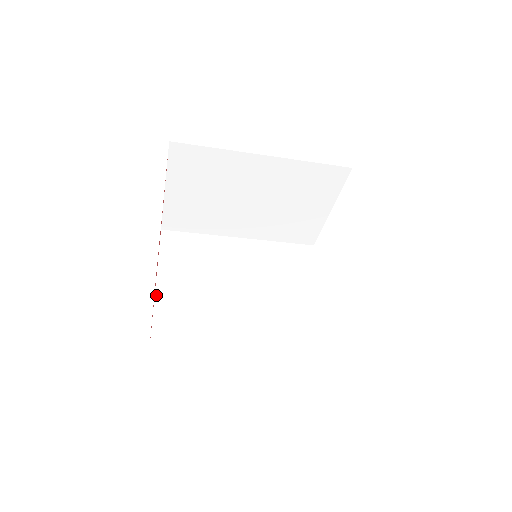
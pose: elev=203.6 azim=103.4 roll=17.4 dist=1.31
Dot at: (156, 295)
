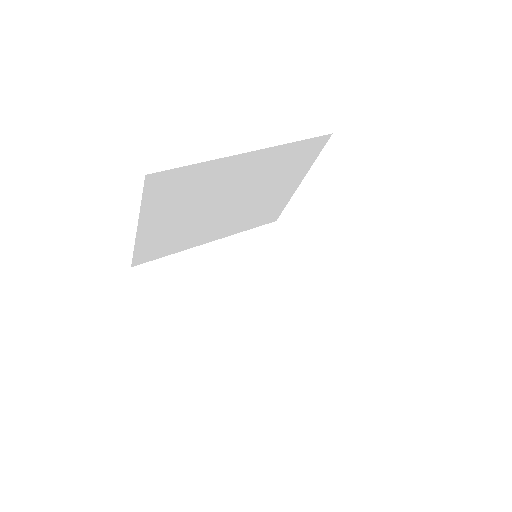
Dot at: (137, 236)
